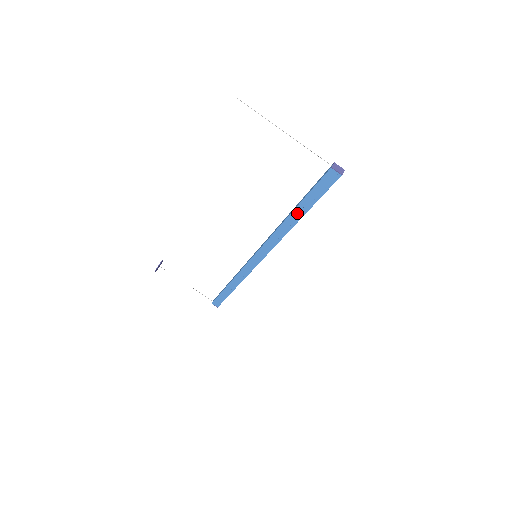
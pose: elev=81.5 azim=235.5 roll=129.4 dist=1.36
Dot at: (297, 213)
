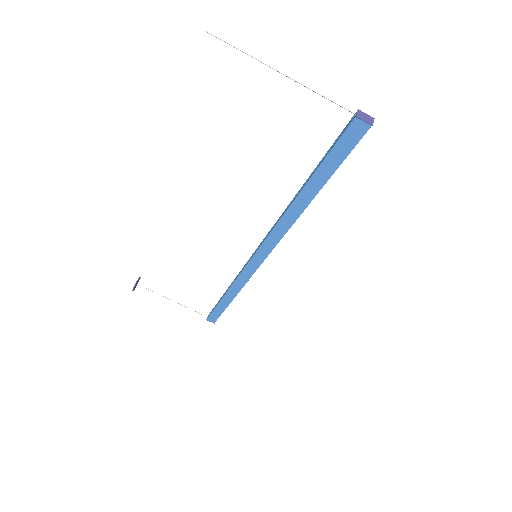
Dot at: (308, 191)
